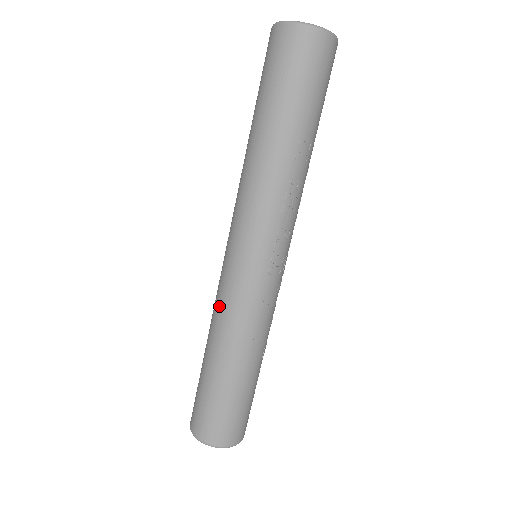
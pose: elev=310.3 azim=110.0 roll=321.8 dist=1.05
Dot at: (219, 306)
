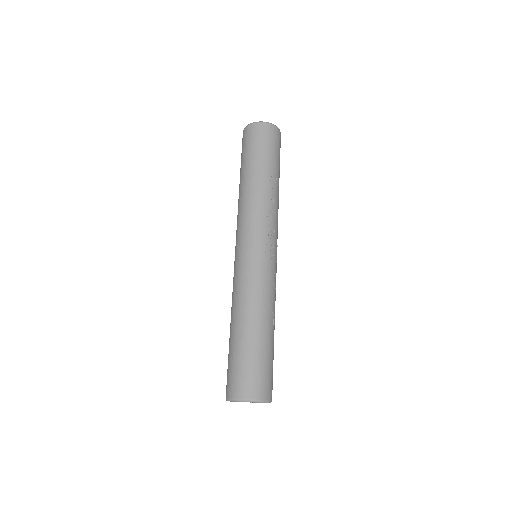
Dot at: (235, 288)
